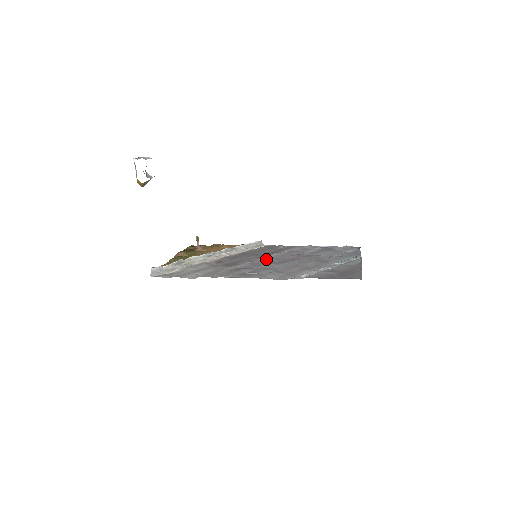
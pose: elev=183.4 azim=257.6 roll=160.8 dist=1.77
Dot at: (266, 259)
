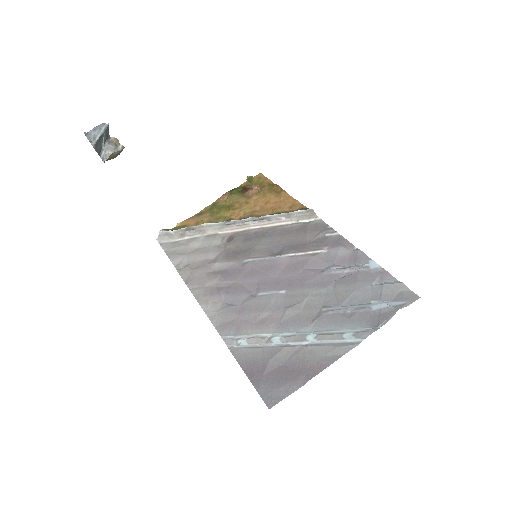
Dot at: (268, 264)
